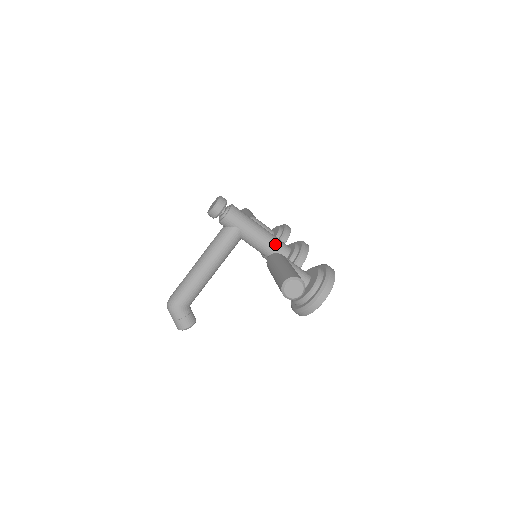
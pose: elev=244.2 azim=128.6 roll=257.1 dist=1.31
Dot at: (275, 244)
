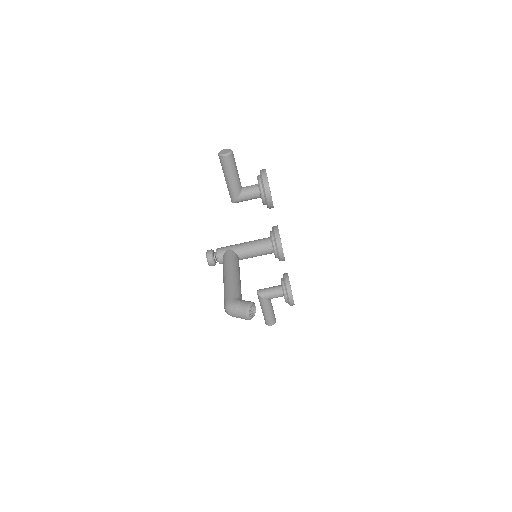
Dot at: (257, 240)
